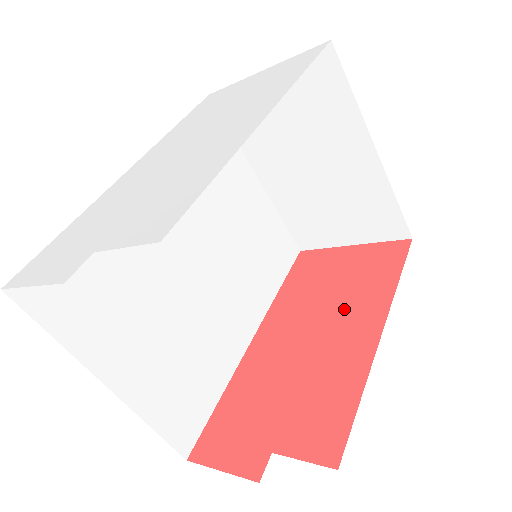
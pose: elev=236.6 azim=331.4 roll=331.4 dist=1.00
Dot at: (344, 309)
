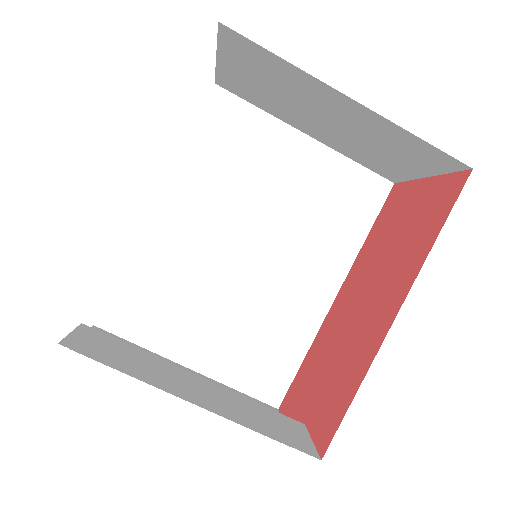
Dot at: (387, 276)
